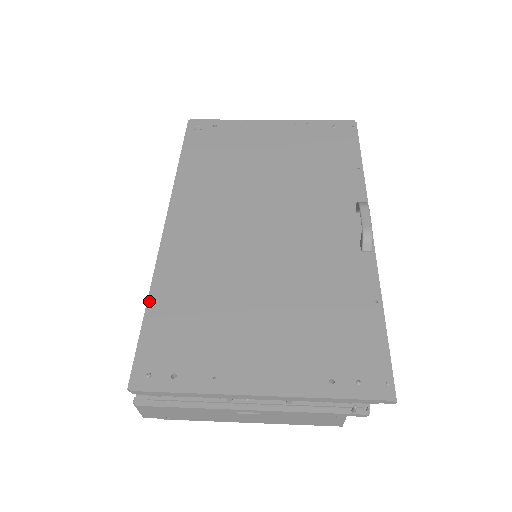
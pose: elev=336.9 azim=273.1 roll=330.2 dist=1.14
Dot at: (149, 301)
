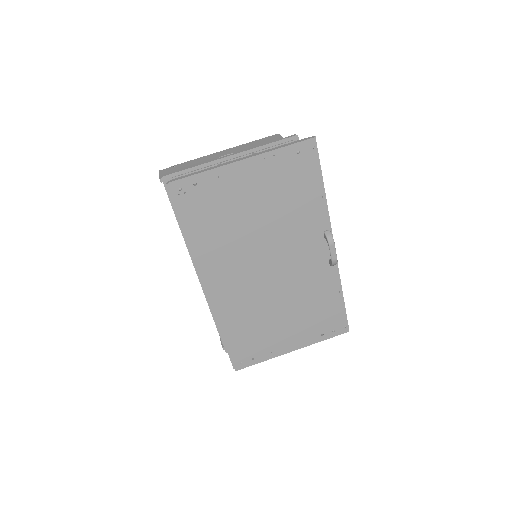
Dot at: (223, 335)
